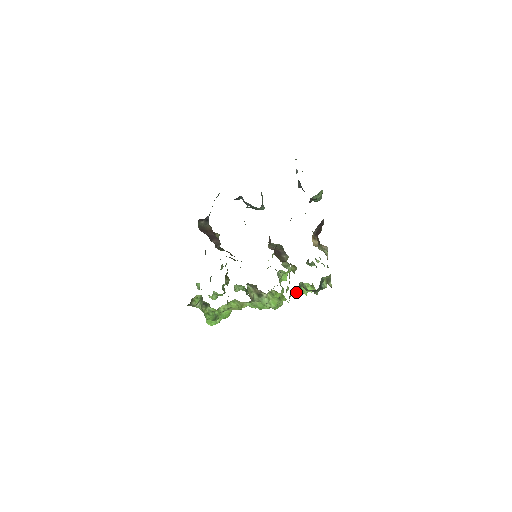
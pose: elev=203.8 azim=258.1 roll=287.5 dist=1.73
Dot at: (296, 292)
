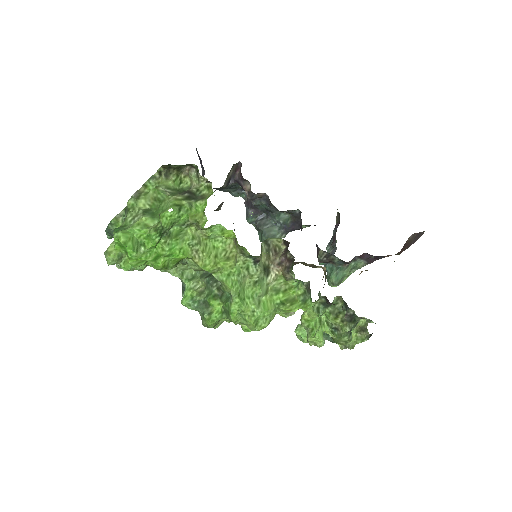
Dot at: (318, 309)
